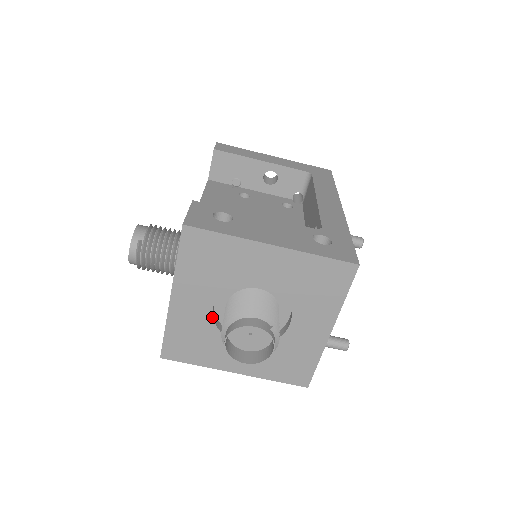
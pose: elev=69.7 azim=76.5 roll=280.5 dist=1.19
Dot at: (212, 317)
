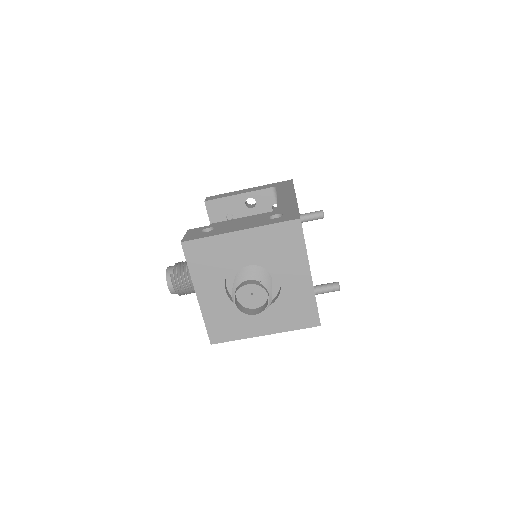
Dot at: (229, 298)
